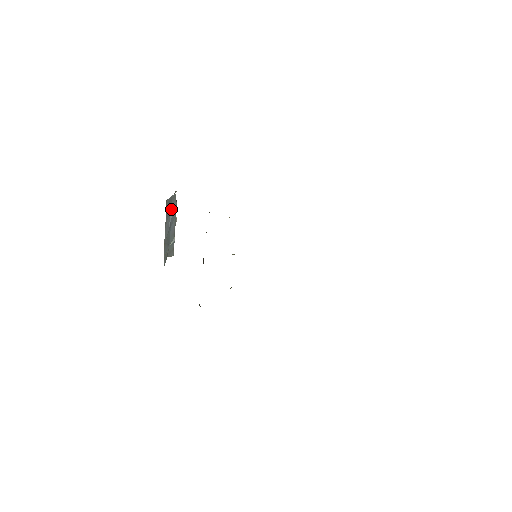
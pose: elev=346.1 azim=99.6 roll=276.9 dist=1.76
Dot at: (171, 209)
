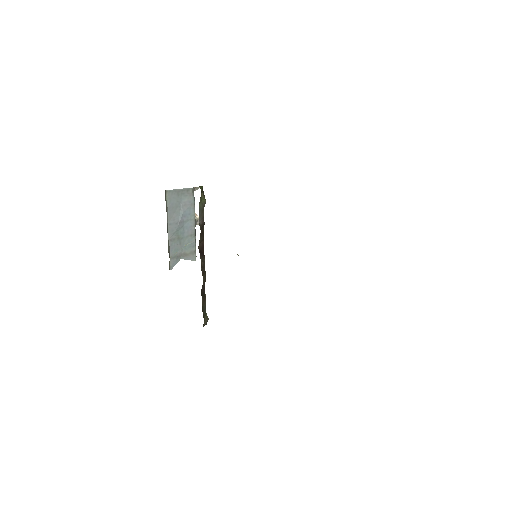
Dot at: (182, 204)
